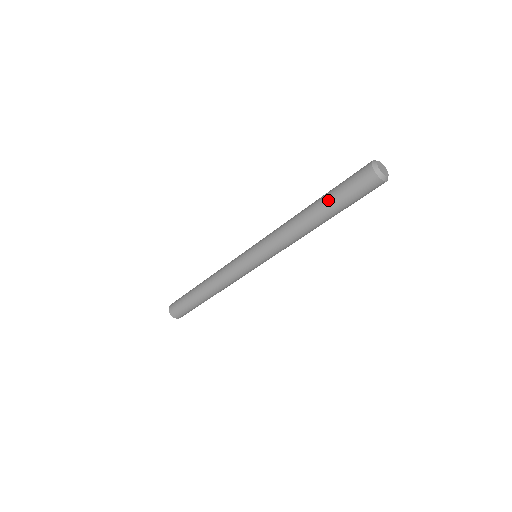
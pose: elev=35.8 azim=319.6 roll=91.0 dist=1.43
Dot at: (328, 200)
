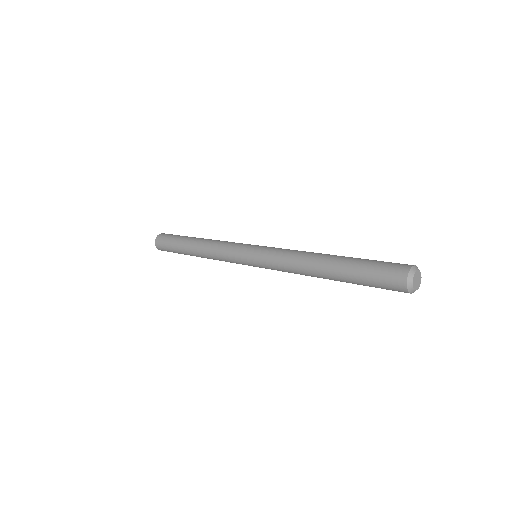
Dot at: (347, 273)
